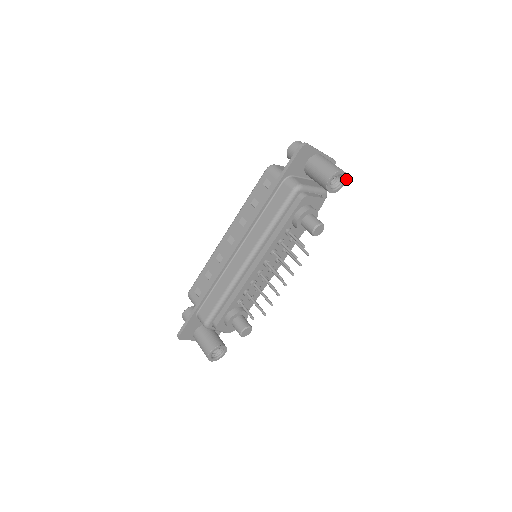
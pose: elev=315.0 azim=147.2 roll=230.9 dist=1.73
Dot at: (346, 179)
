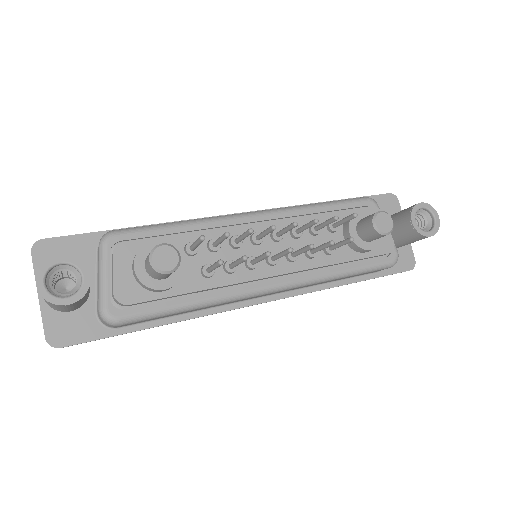
Dot at: occluded
